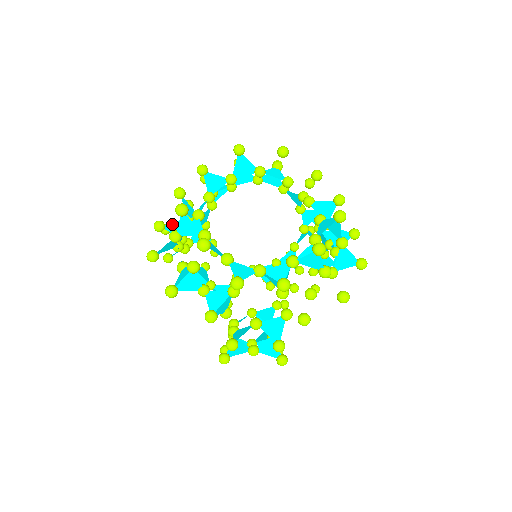
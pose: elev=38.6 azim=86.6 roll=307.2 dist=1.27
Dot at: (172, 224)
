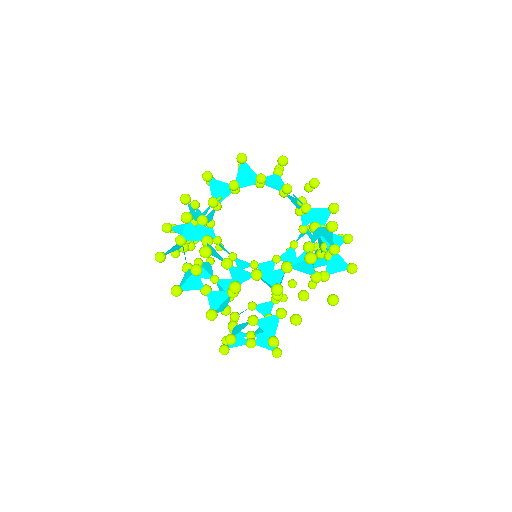
Dot at: (179, 226)
